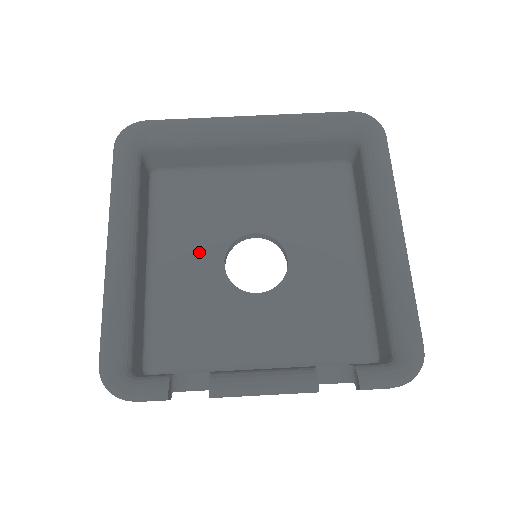
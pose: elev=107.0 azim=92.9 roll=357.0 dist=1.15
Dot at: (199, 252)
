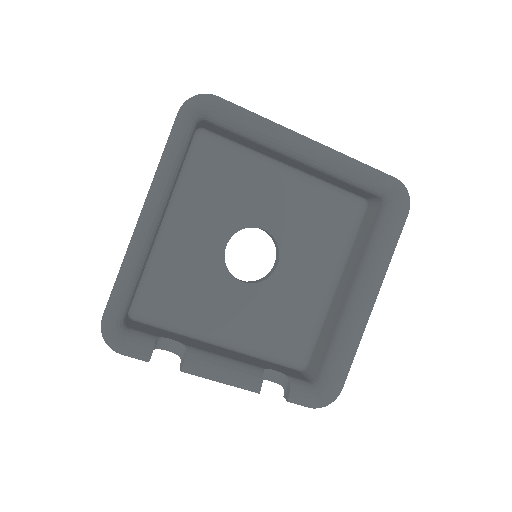
Dot at: (210, 226)
